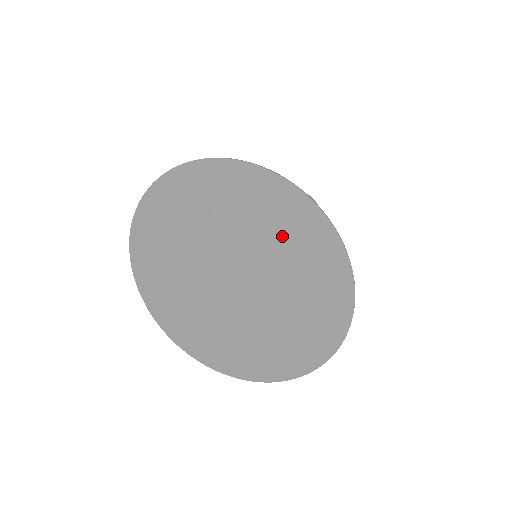
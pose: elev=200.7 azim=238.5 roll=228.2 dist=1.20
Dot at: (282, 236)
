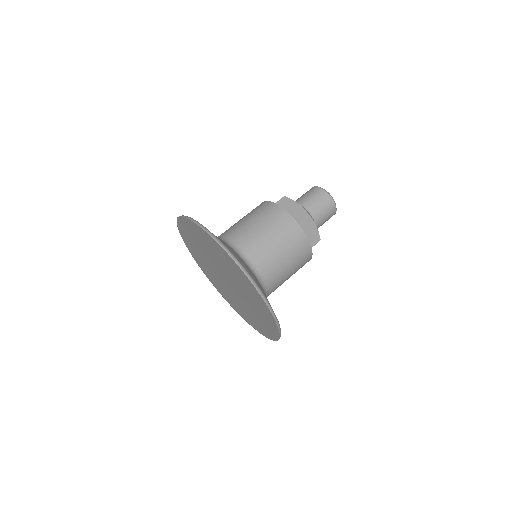
Dot at: (235, 274)
